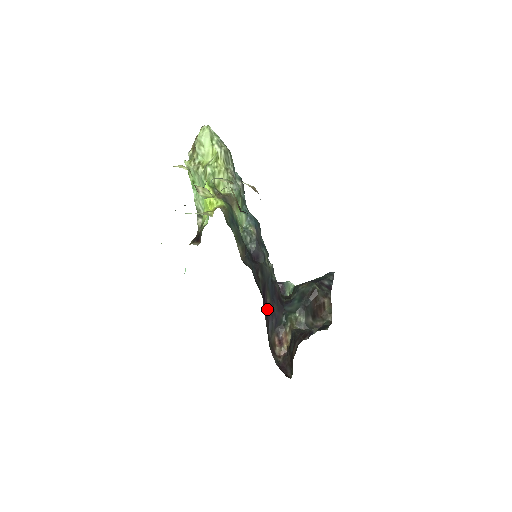
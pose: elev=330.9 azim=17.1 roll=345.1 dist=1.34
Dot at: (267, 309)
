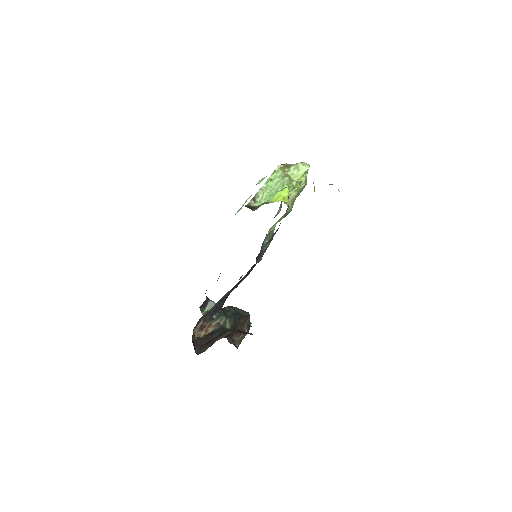
Dot at: (224, 295)
